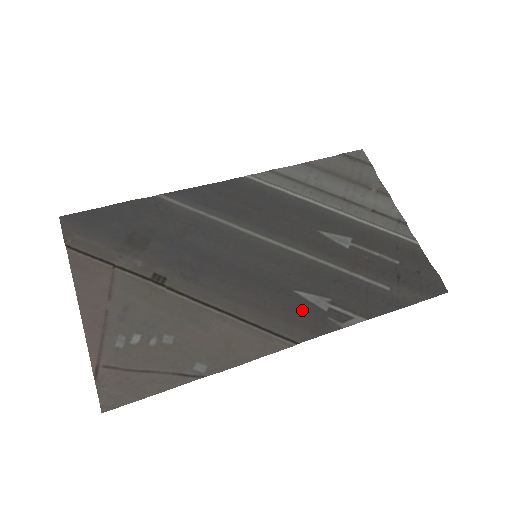
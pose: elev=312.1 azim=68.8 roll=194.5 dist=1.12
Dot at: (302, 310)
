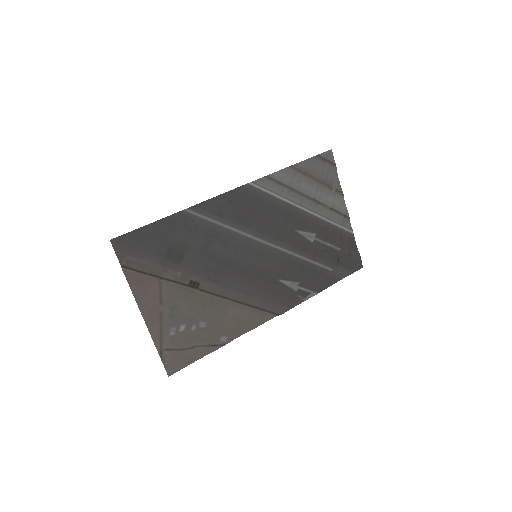
Dot at: (283, 293)
